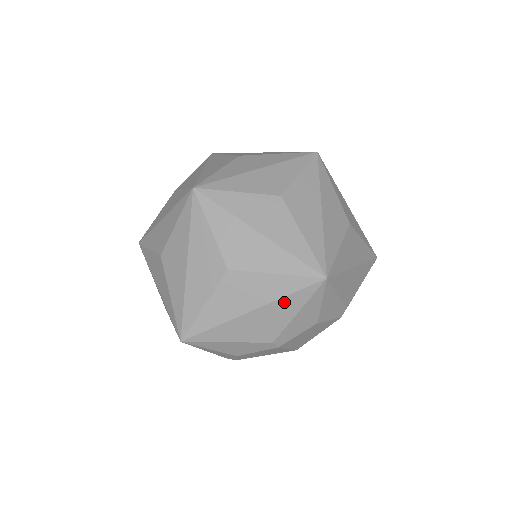
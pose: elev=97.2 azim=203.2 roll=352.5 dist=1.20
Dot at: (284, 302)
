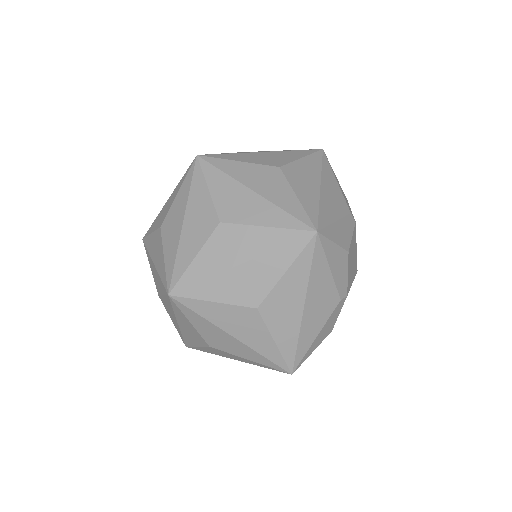
Dot at: (314, 277)
